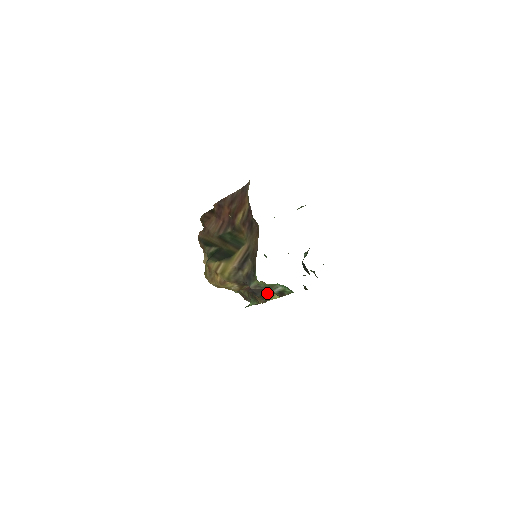
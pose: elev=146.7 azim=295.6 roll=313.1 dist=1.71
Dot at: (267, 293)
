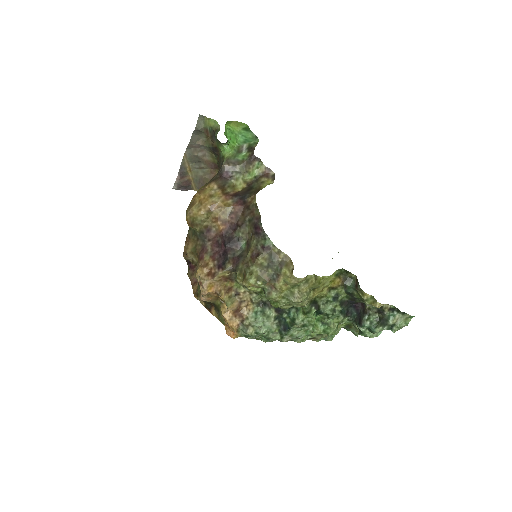
Dot at: (254, 188)
